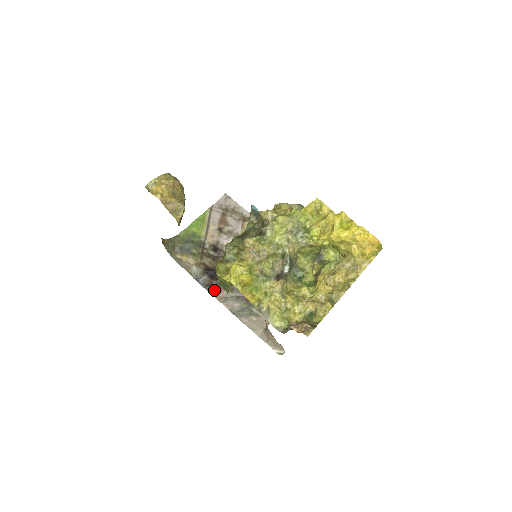
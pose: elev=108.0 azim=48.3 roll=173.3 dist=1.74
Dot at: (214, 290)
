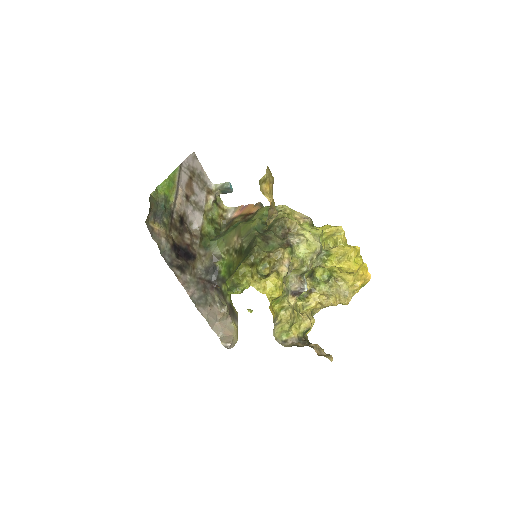
Dot at: (180, 273)
